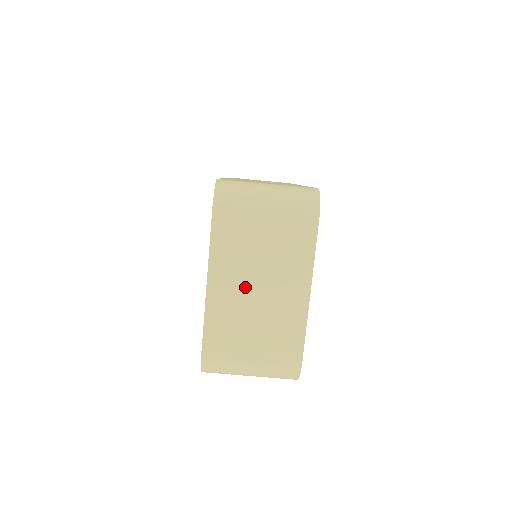
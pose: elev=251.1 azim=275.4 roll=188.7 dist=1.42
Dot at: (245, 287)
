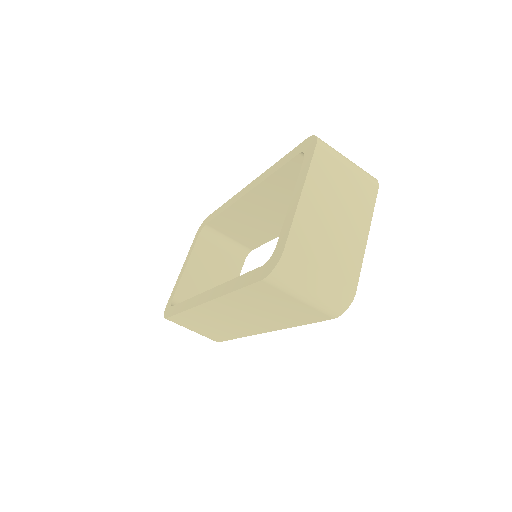
Dot at: (327, 210)
